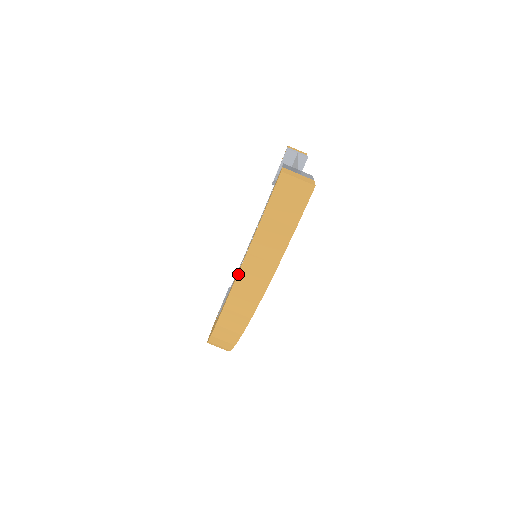
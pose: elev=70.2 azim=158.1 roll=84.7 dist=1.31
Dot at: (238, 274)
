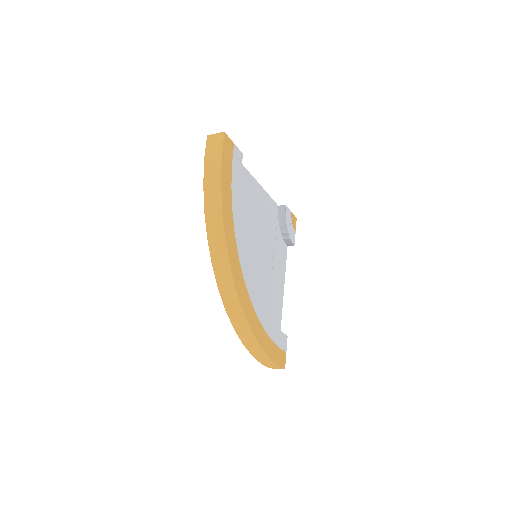
Dot at: (204, 203)
